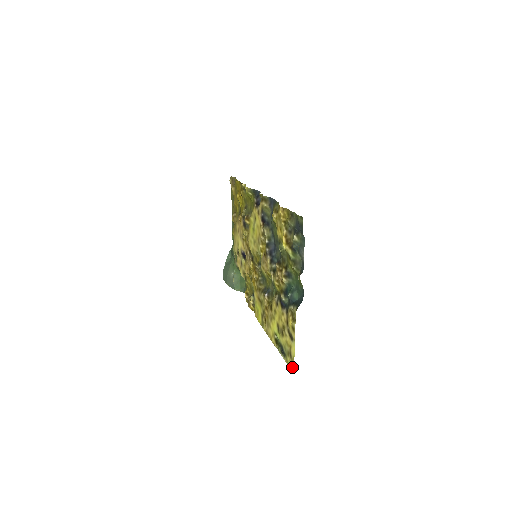
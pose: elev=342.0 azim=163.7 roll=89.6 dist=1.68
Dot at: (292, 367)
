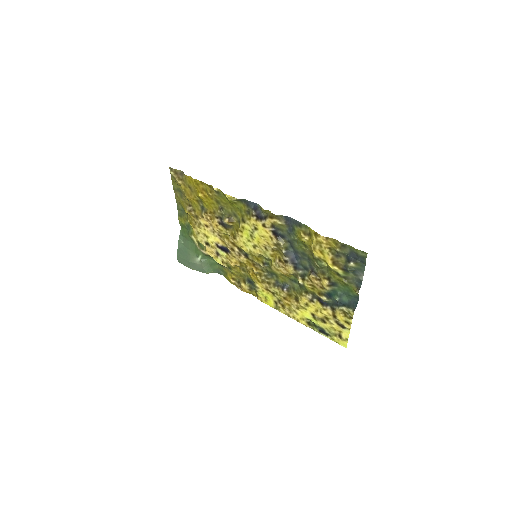
Dot at: (343, 344)
